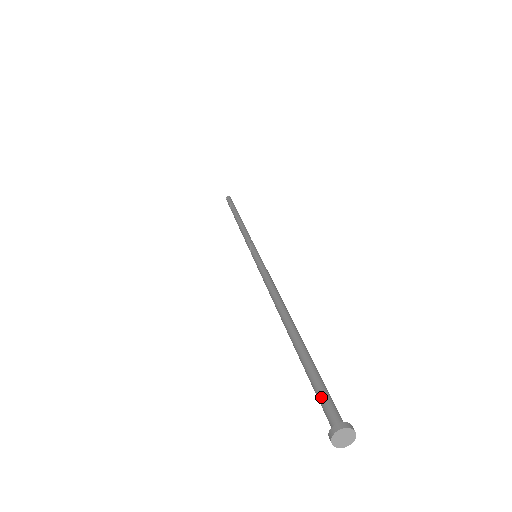
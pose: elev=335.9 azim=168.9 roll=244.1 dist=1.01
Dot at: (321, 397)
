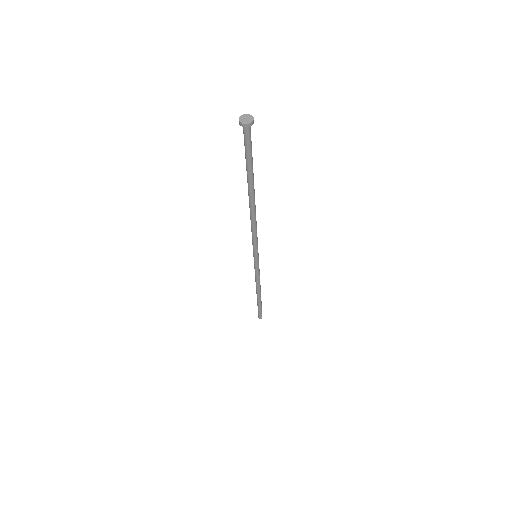
Dot at: (244, 141)
